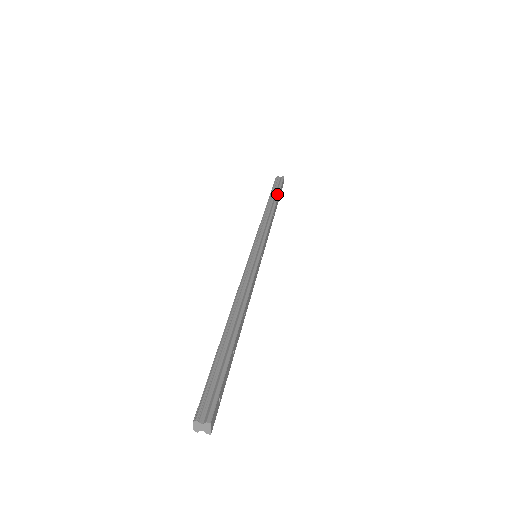
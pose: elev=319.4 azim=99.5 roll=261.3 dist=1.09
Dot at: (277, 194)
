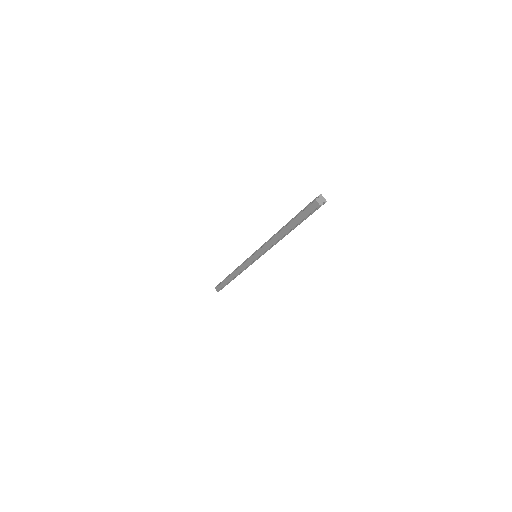
Dot at: occluded
